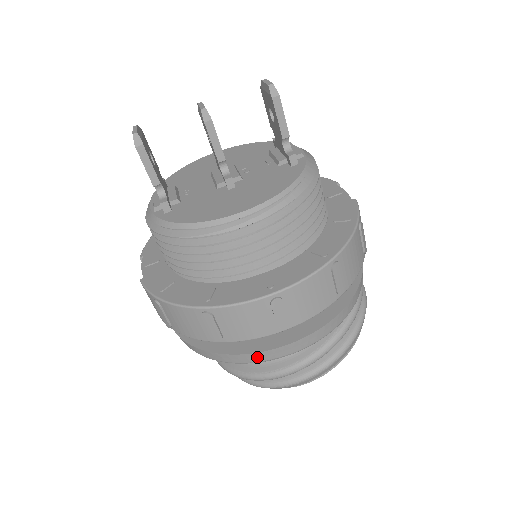
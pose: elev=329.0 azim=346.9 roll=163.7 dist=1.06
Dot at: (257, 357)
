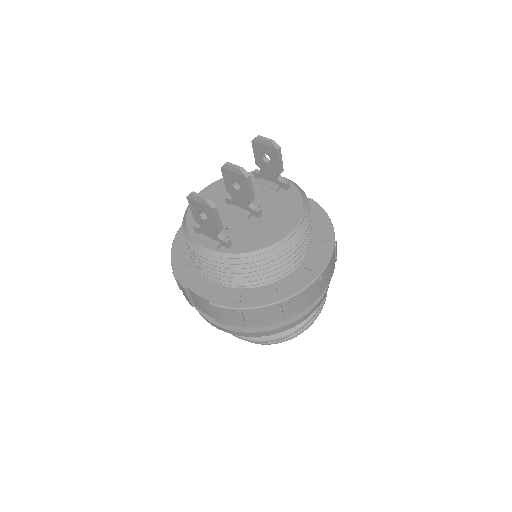
Dot at: (303, 319)
